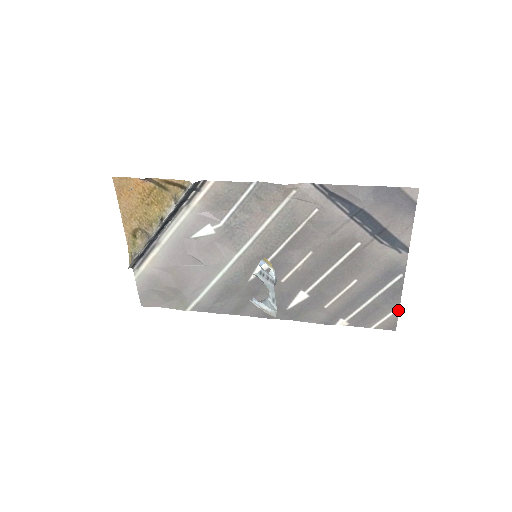
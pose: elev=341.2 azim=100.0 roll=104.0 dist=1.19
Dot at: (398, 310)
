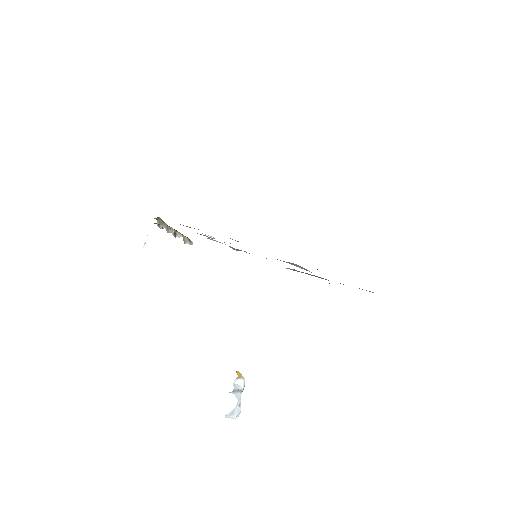
Dot at: occluded
